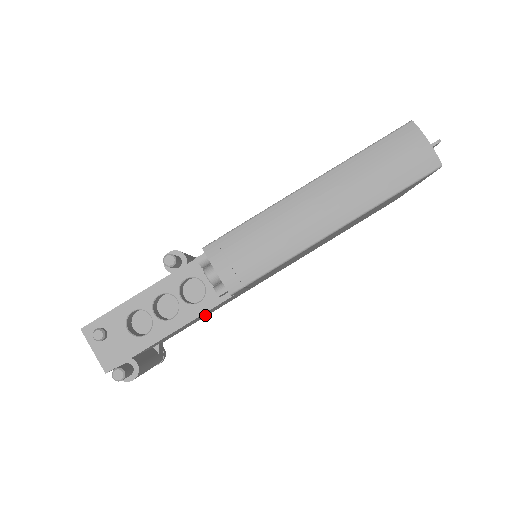
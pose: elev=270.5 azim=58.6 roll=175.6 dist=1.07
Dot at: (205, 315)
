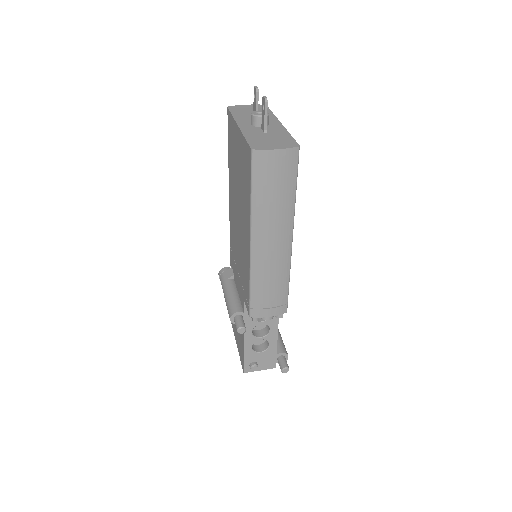
Dot at: occluded
